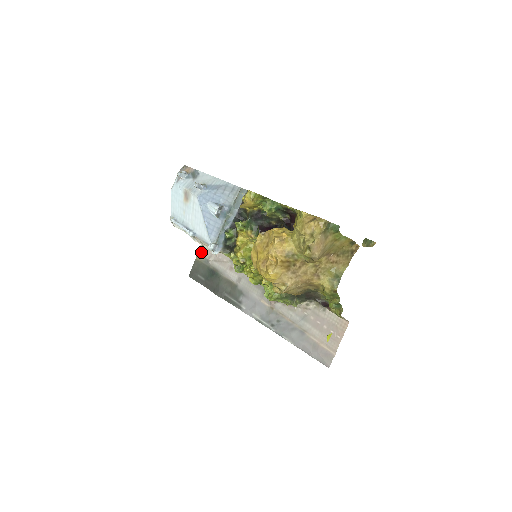
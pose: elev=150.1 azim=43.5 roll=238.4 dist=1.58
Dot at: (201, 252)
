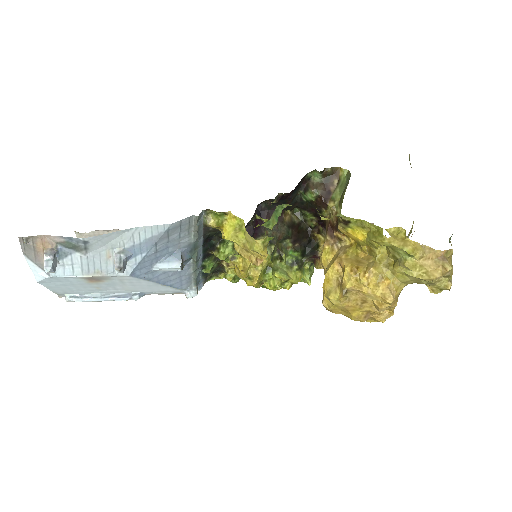
Dot at: occluded
